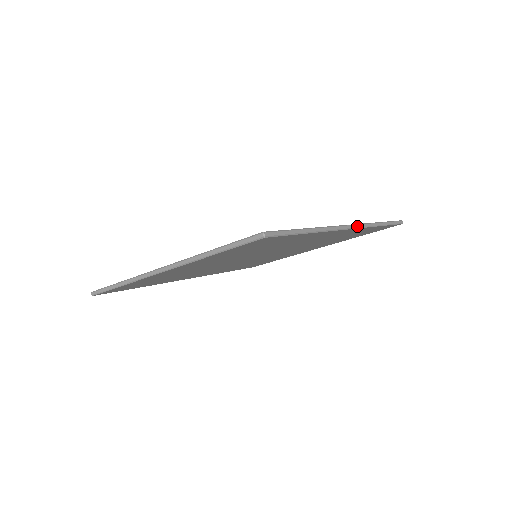
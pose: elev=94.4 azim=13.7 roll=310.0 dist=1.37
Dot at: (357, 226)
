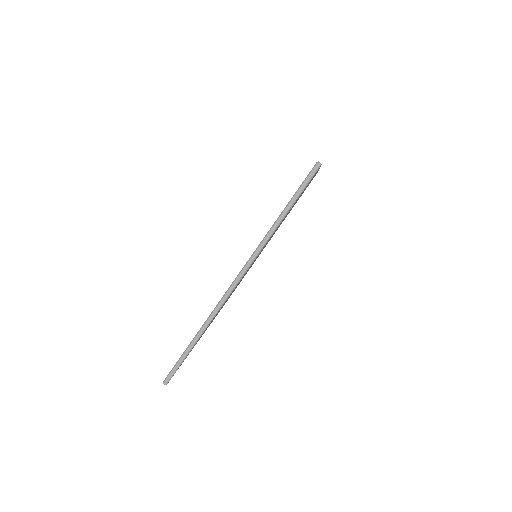
Dot at: occluded
